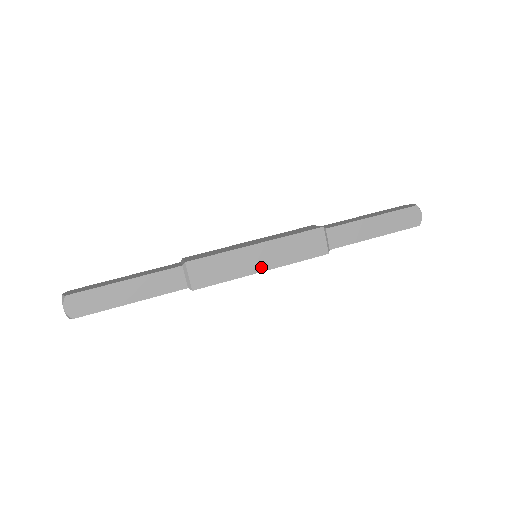
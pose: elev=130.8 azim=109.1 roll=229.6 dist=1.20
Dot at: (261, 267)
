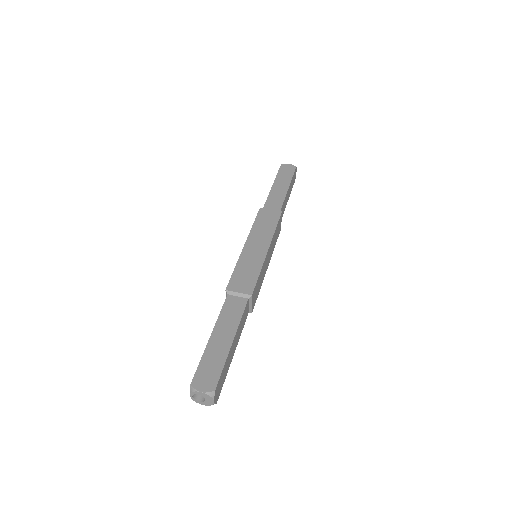
Dot at: (268, 264)
